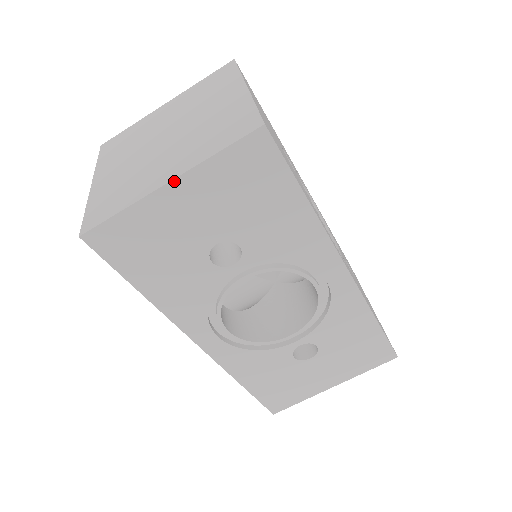
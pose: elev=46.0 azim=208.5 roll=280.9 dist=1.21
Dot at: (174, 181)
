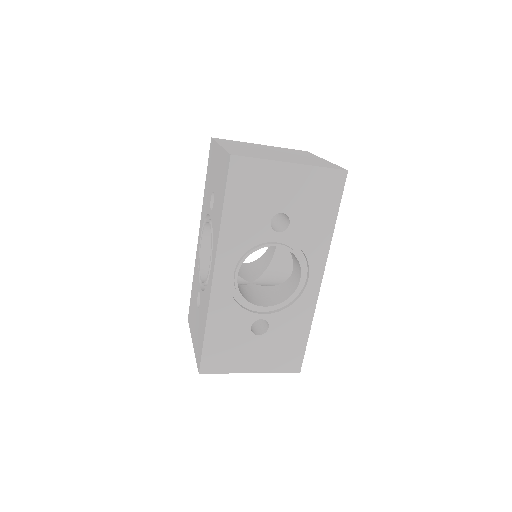
Dot at: (295, 164)
